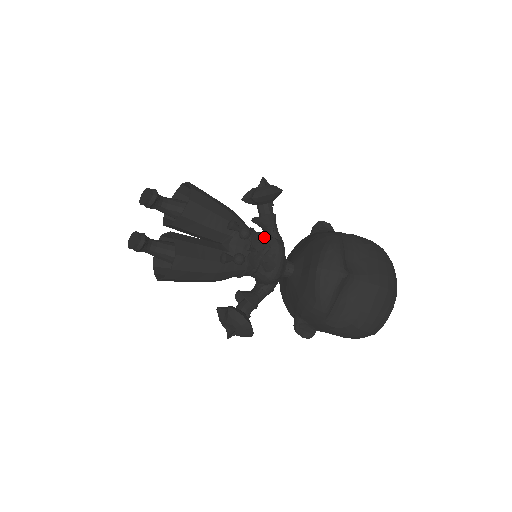
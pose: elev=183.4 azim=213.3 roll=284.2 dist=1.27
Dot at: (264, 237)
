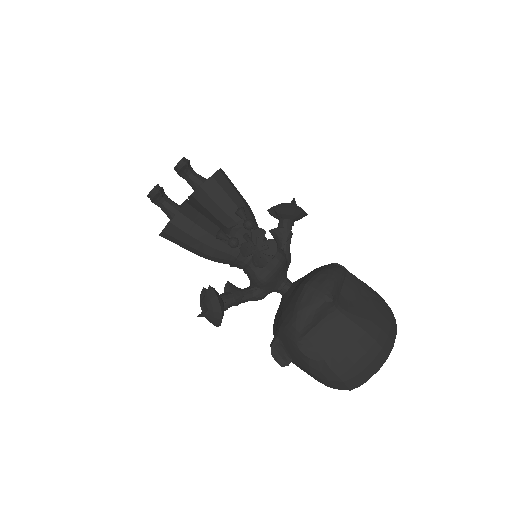
Dot at: occluded
